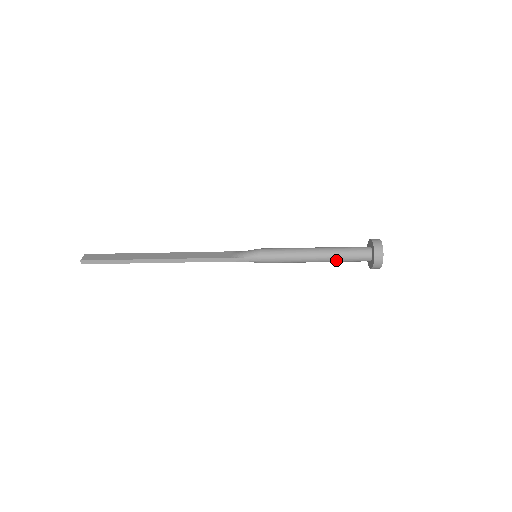
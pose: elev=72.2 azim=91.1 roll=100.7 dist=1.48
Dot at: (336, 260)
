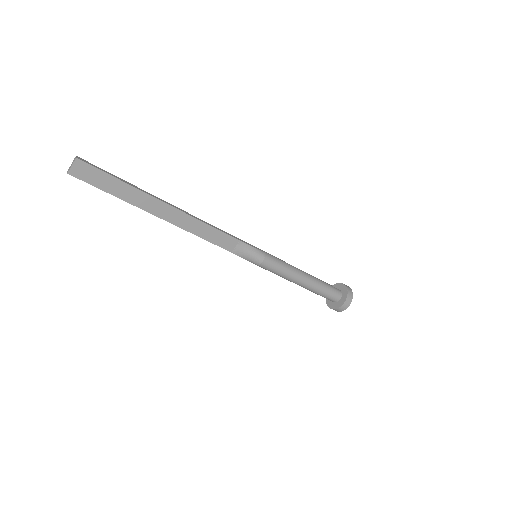
Dot at: occluded
